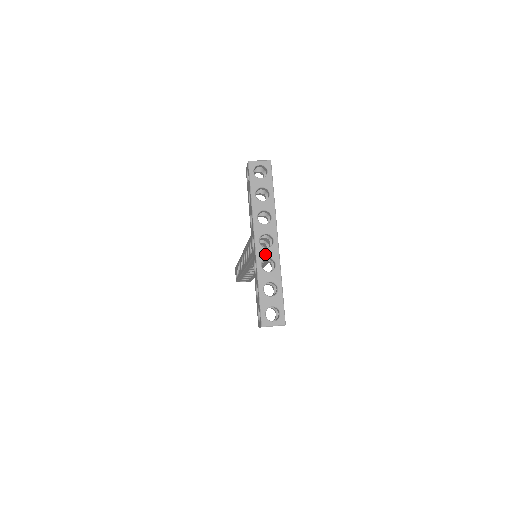
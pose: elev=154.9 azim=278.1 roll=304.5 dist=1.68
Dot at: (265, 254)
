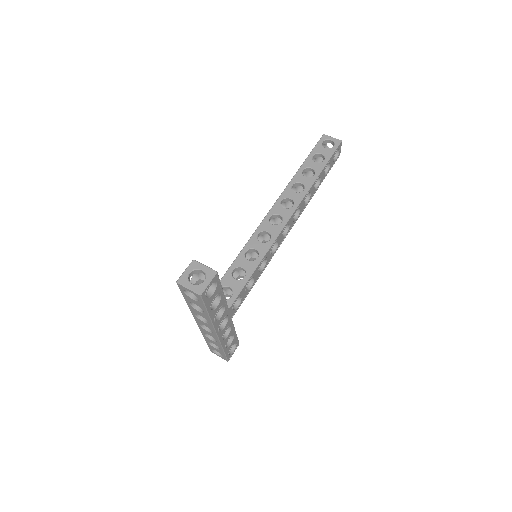
Dot at: (206, 332)
